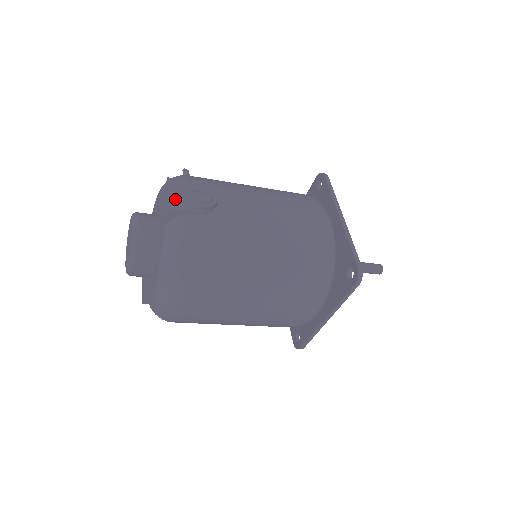
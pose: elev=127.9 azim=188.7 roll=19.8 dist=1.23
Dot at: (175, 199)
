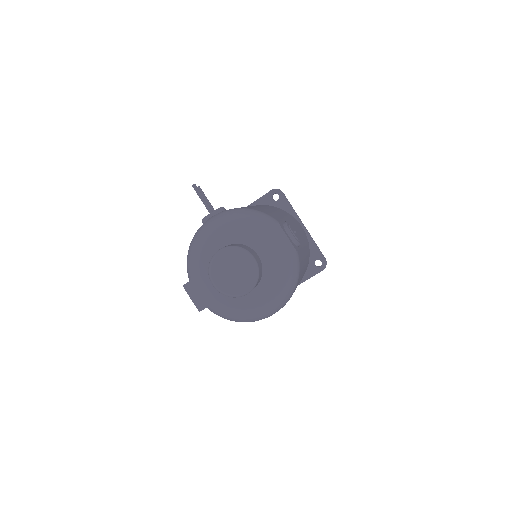
Dot at: (291, 241)
